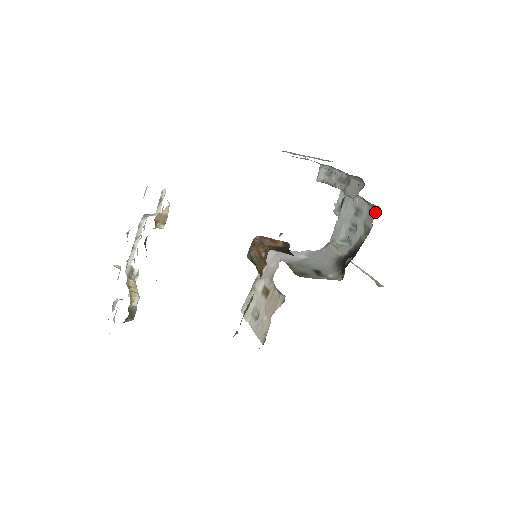
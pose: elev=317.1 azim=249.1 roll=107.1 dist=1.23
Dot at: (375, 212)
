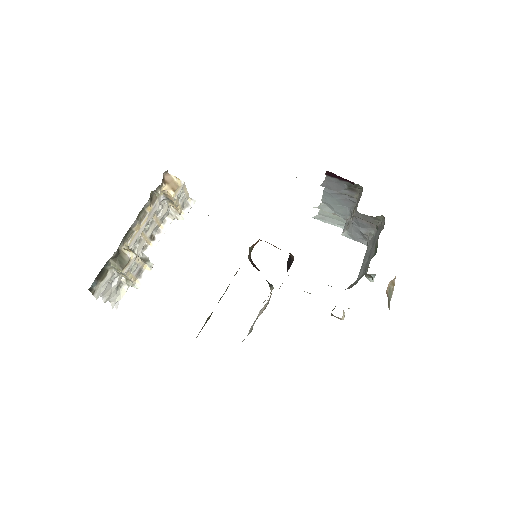
Dot at: (382, 227)
